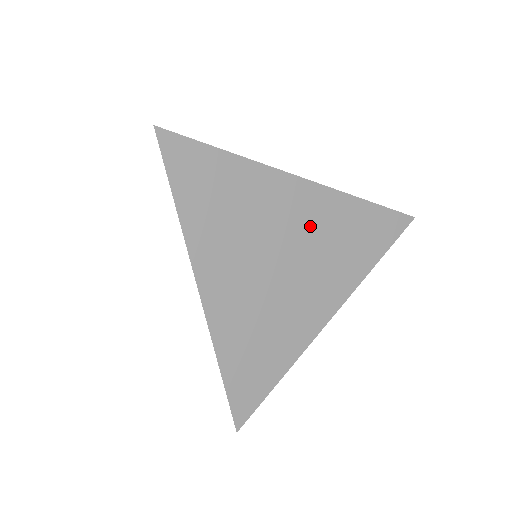
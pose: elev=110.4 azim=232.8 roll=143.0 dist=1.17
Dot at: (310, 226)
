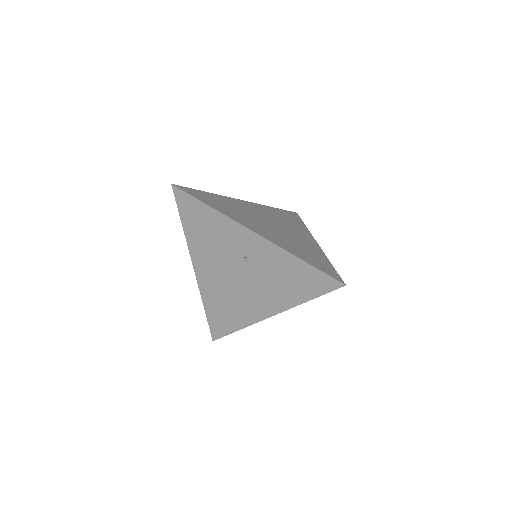
Dot at: (265, 214)
